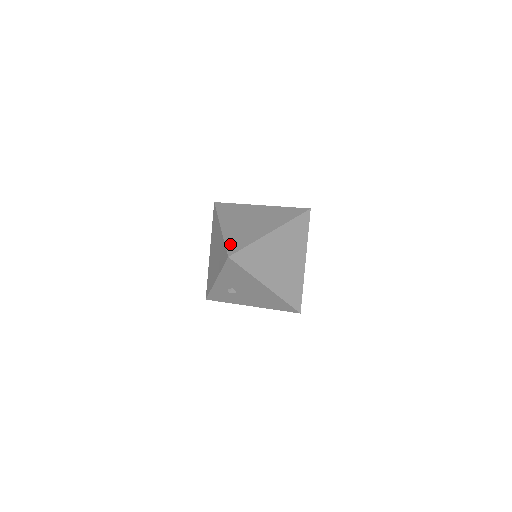
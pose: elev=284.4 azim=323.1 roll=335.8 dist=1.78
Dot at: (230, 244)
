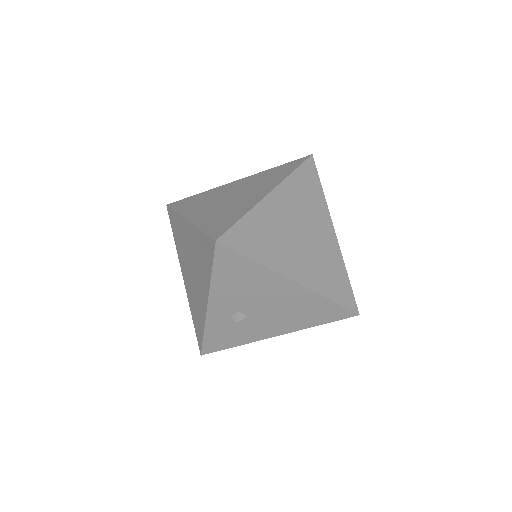
Dot at: (211, 227)
